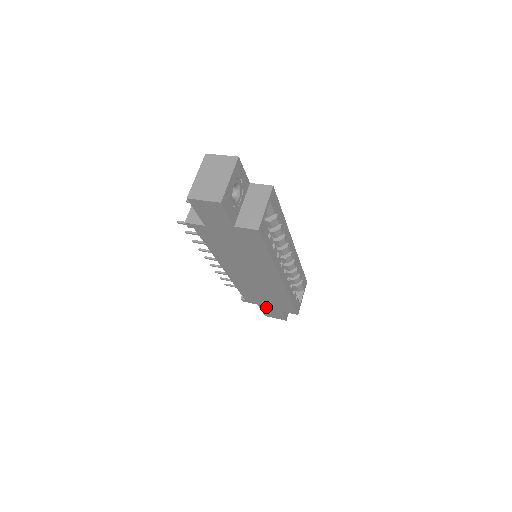
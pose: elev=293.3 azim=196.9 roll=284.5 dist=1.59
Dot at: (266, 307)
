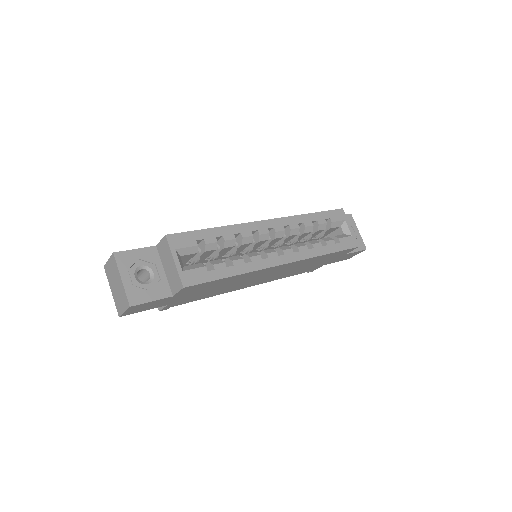
Dot at: (332, 261)
